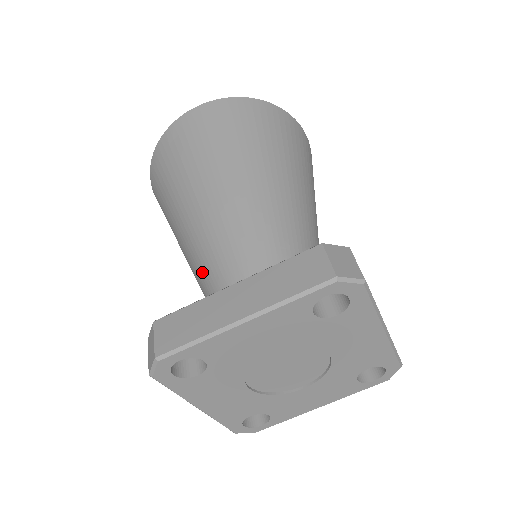
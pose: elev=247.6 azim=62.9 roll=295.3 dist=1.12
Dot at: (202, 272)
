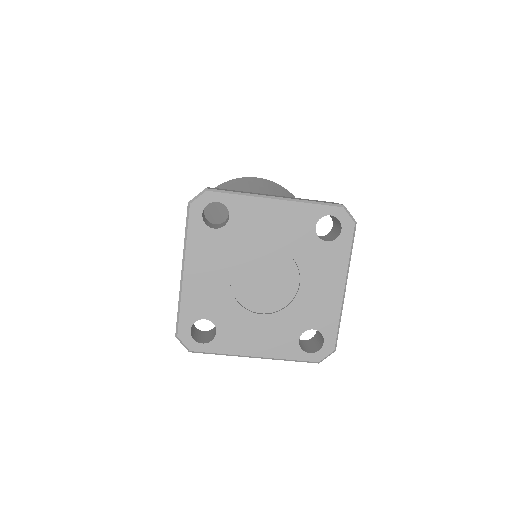
Dot at: occluded
